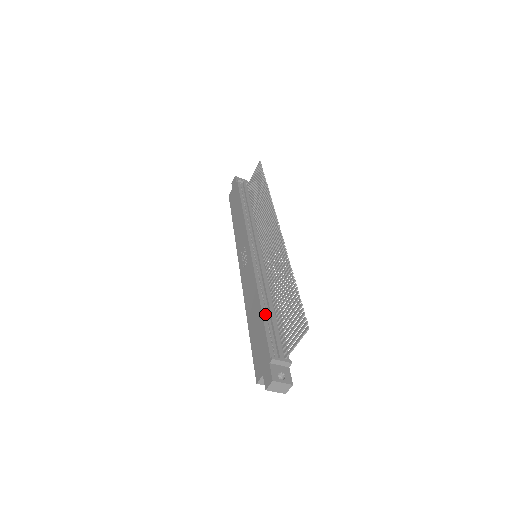
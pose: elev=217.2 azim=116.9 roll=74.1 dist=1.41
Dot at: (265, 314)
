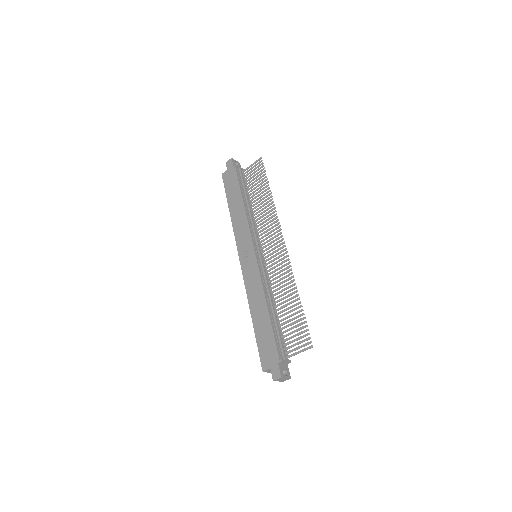
Dot at: (272, 320)
